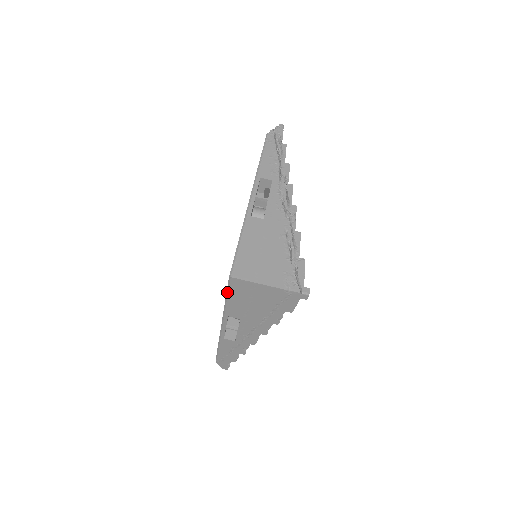
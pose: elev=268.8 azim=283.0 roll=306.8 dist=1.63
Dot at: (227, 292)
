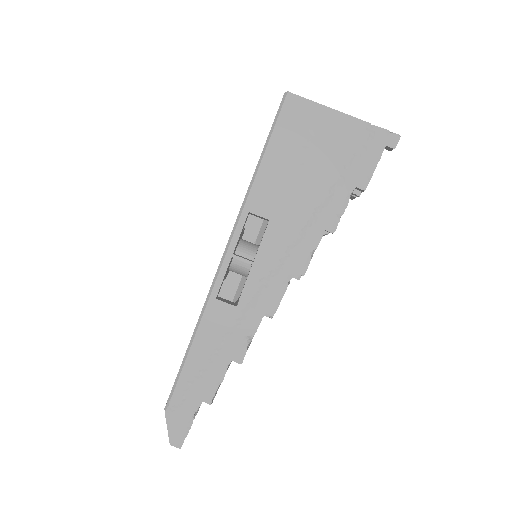
Dot at: (269, 136)
